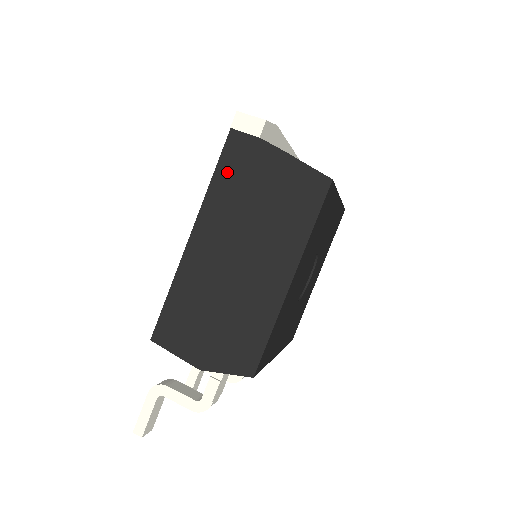
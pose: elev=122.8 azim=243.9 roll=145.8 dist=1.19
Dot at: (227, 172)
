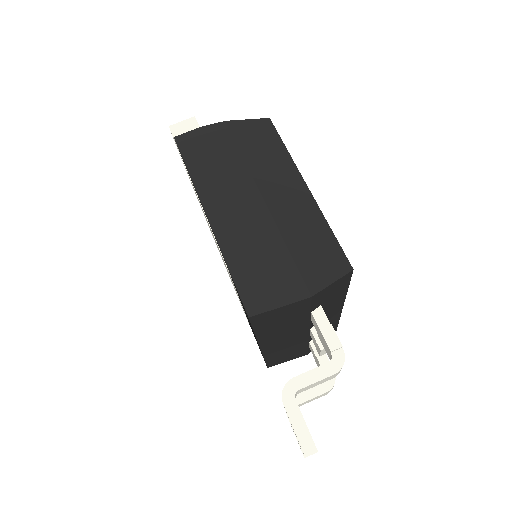
Dot at: (196, 160)
